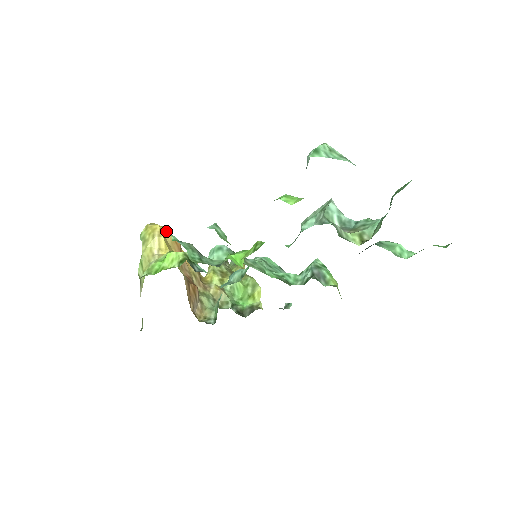
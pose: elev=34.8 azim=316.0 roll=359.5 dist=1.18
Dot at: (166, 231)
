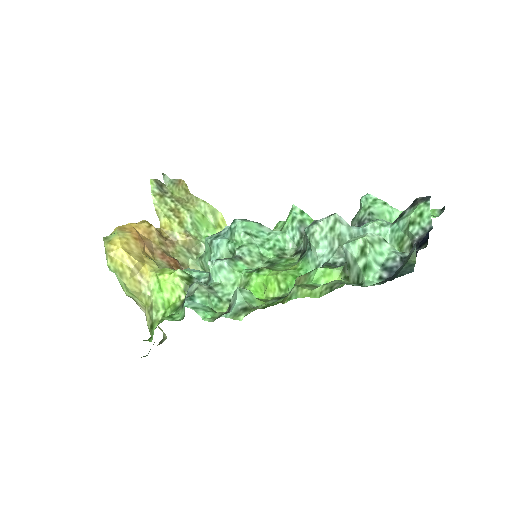
Dot at: (126, 242)
